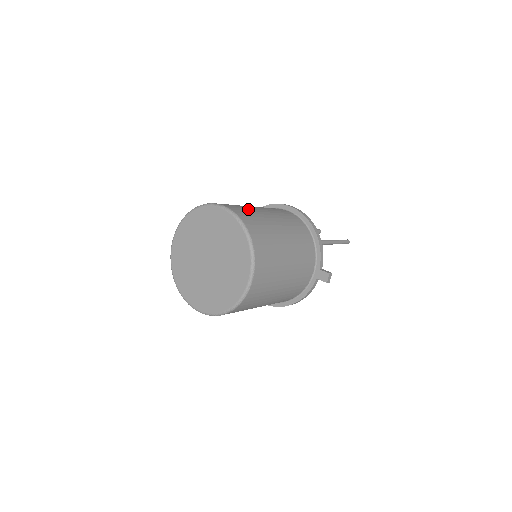
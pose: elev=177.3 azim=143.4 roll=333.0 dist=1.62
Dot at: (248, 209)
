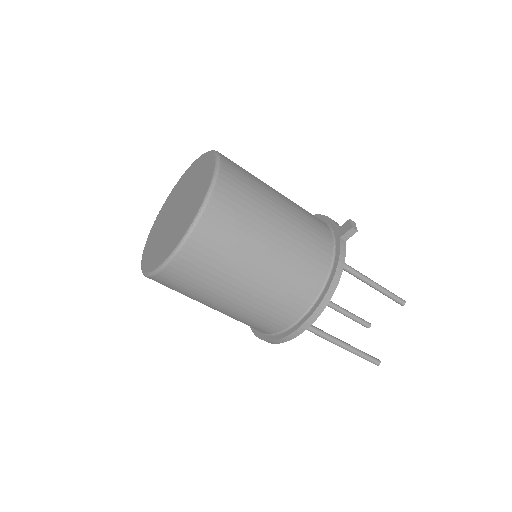
Dot at: occluded
